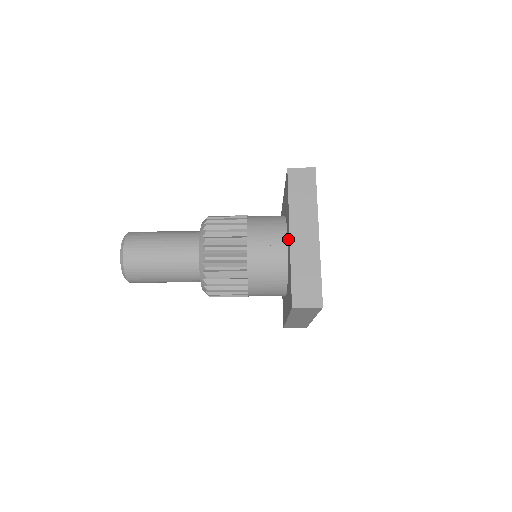
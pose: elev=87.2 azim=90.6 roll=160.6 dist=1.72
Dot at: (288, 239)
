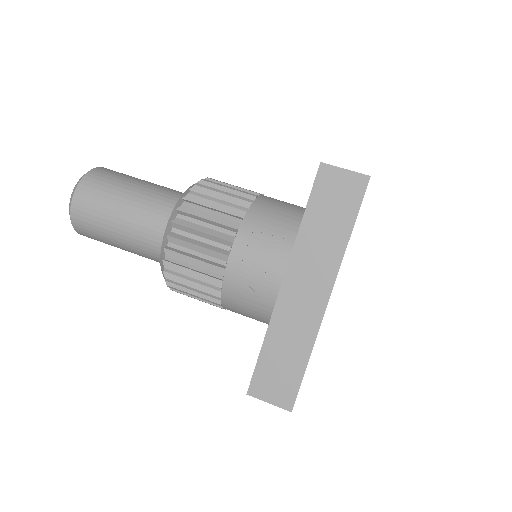
Dot at: occluded
